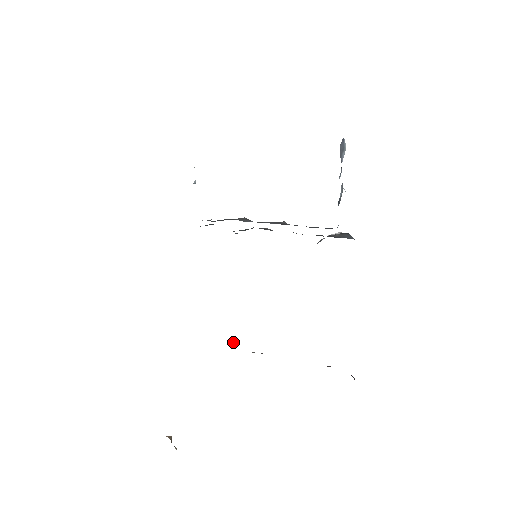
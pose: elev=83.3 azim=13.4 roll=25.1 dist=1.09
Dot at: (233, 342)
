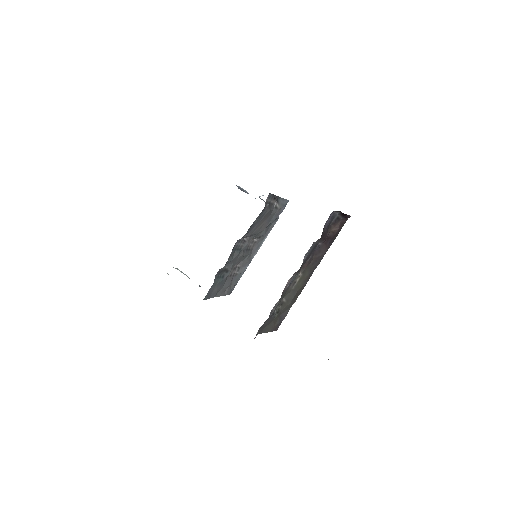
Dot at: occluded
